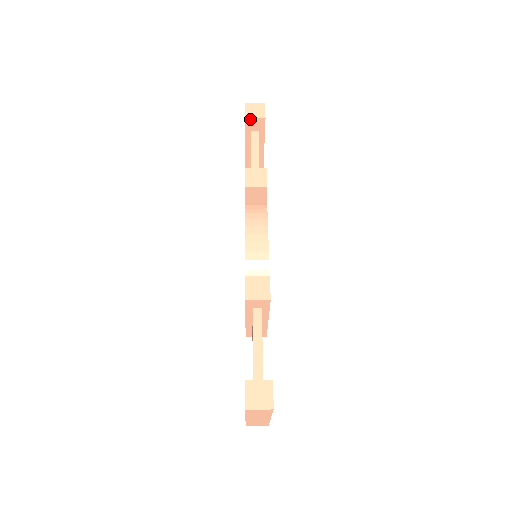
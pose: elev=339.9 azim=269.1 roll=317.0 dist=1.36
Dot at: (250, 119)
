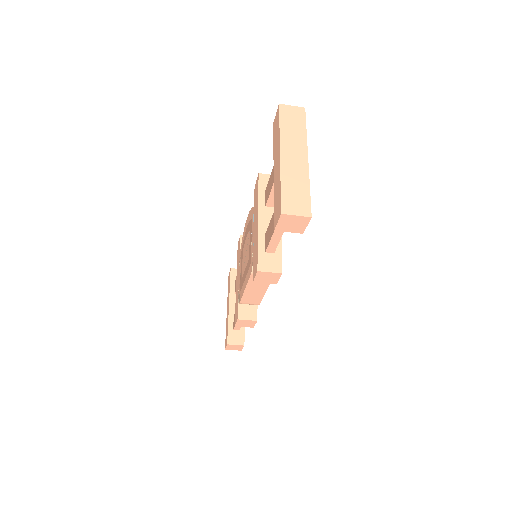
Dot at: (235, 270)
